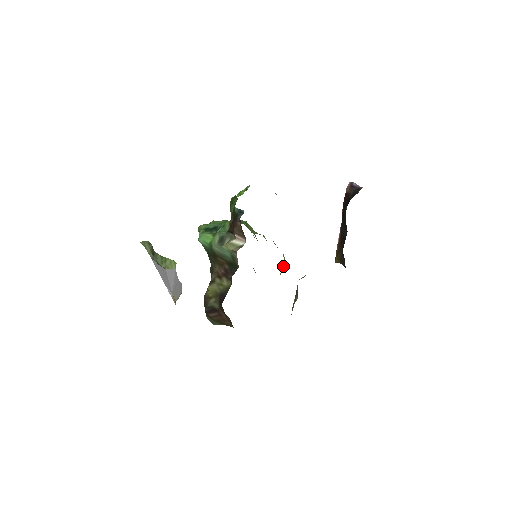
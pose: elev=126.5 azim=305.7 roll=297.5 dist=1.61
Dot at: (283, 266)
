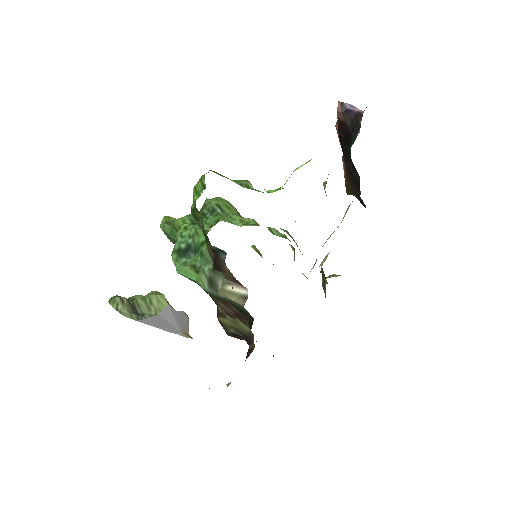
Dot at: (294, 252)
